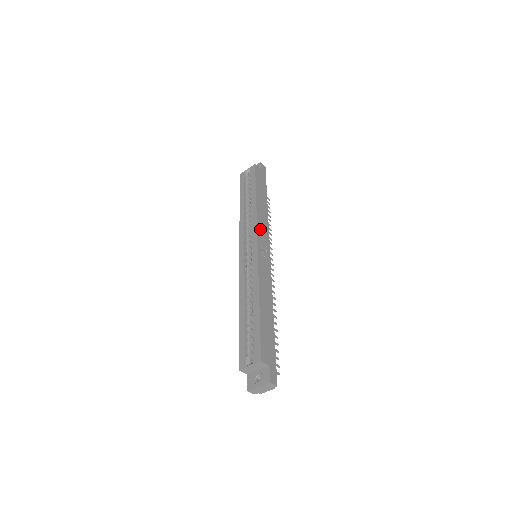
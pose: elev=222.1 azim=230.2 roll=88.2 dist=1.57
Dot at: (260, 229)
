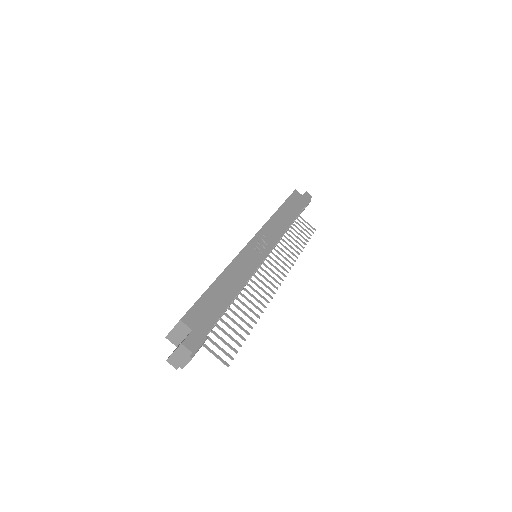
Dot at: (266, 230)
